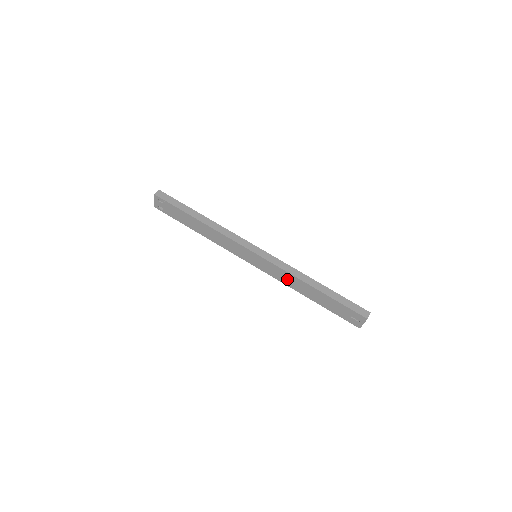
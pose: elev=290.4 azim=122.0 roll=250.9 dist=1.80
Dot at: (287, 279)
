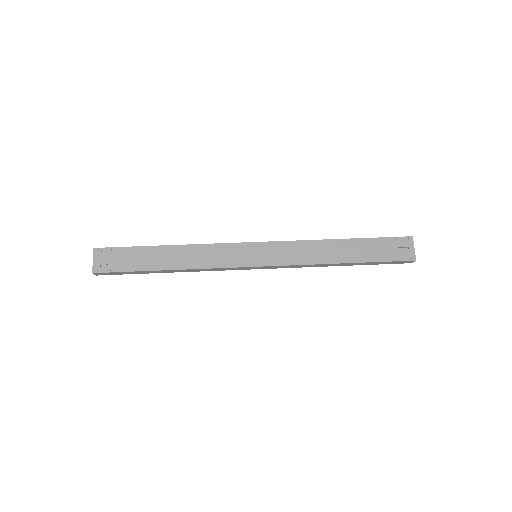
Dot at: (307, 253)
